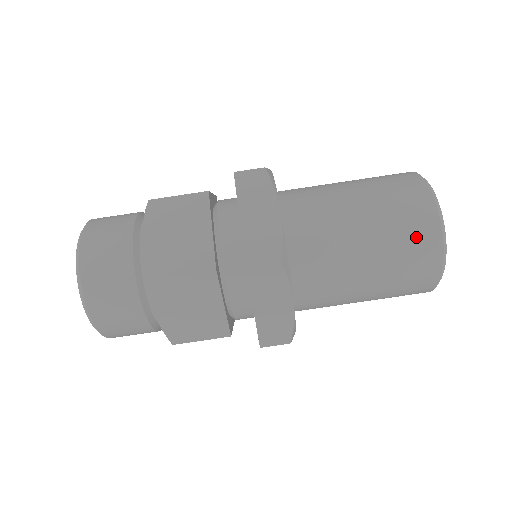
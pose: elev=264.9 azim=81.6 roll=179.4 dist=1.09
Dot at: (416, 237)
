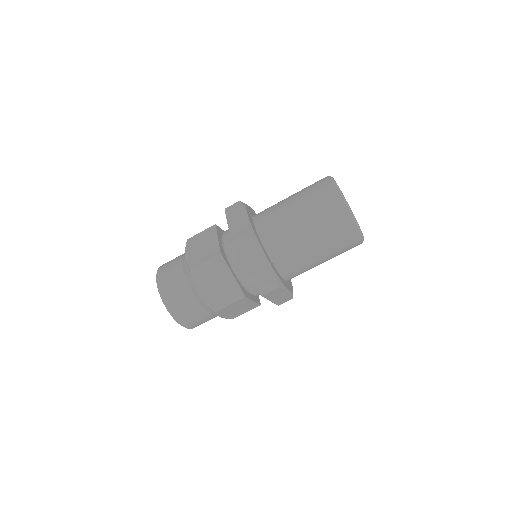
Dot at: (326, 202)
